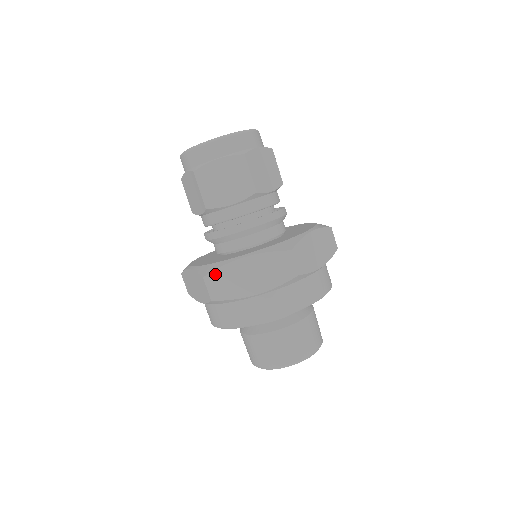
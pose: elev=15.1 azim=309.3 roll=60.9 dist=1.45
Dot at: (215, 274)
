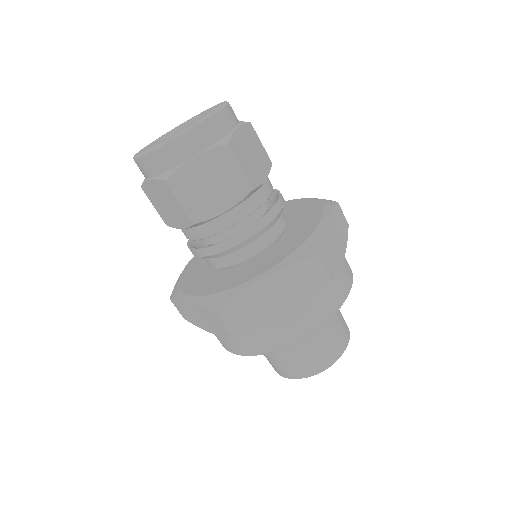
Dot at: (175, 301)
